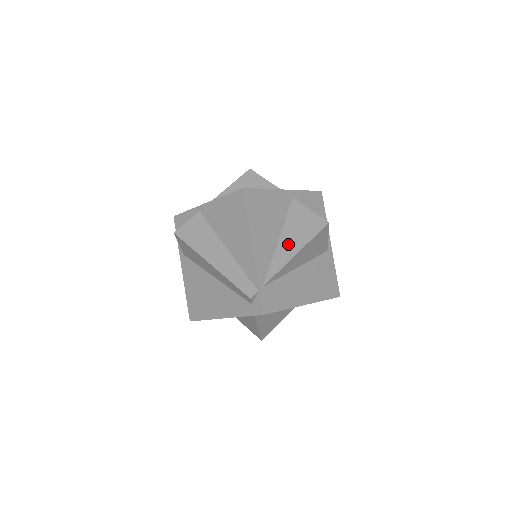
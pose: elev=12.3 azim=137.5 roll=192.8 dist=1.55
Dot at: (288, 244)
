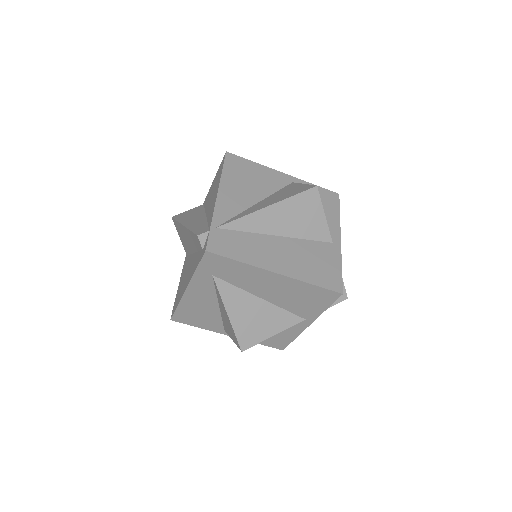
Dot at: (264, 203)
